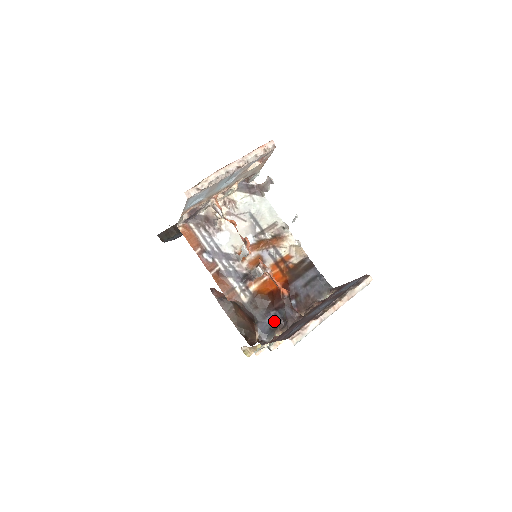
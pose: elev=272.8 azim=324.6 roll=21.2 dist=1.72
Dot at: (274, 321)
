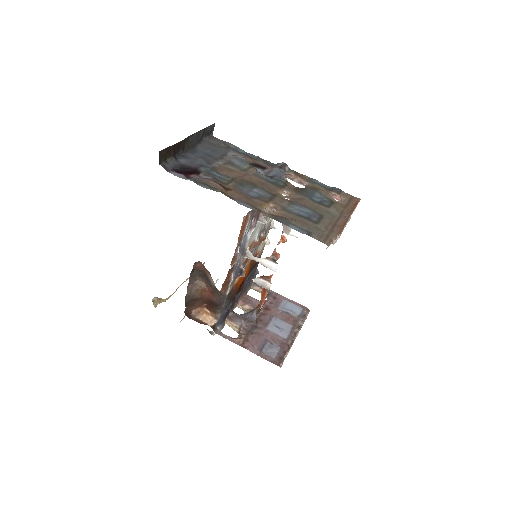
Dot at: (228, 311)
